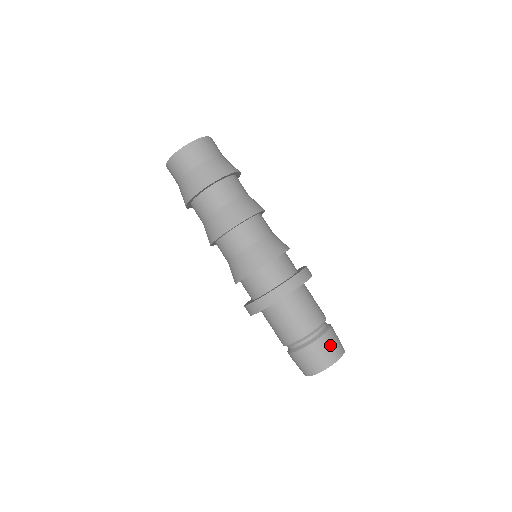
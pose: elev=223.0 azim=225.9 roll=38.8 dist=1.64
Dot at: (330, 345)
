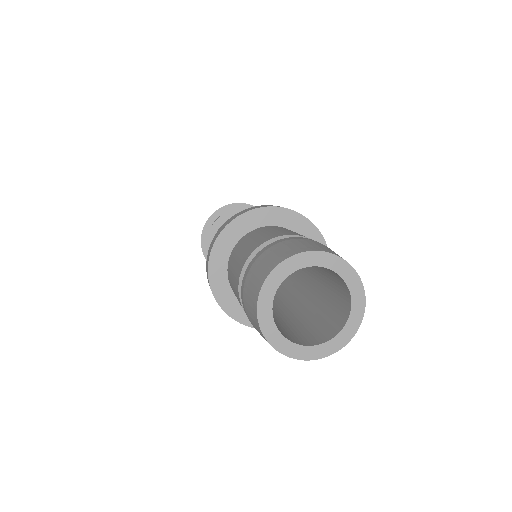
Dot at: (288, 244)
